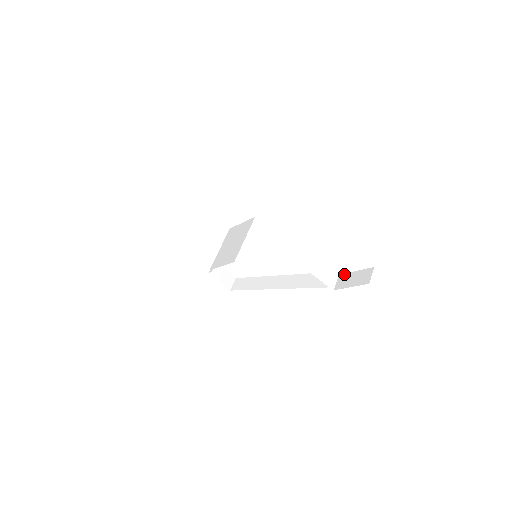
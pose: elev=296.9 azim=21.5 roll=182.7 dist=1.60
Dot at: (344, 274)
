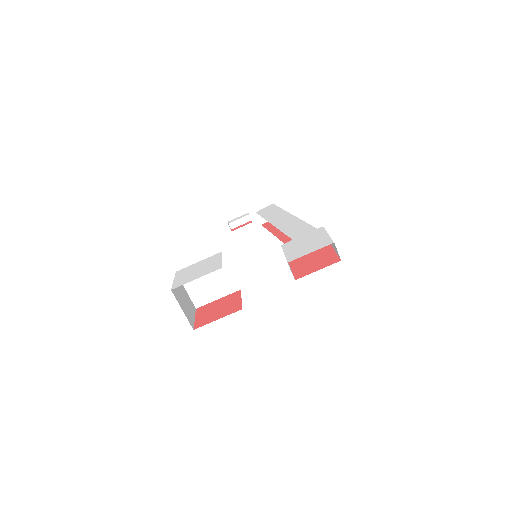
Dot at: (325, 230)
